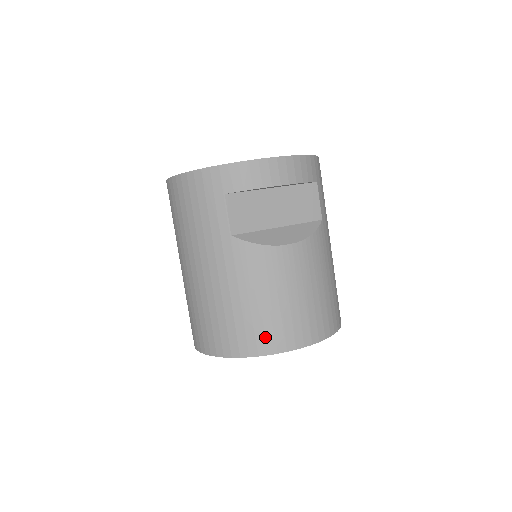
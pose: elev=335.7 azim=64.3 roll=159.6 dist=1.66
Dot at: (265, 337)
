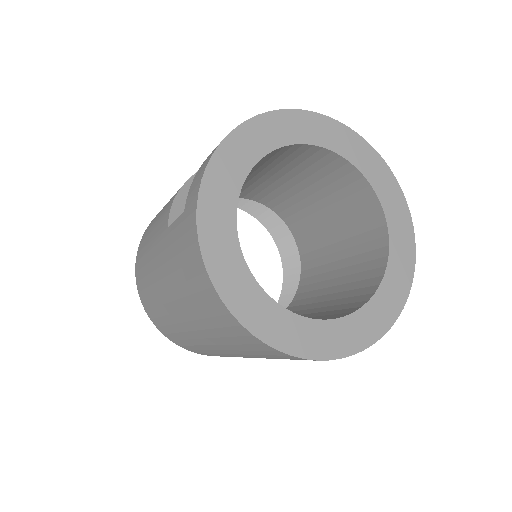
Dot at: occluded
